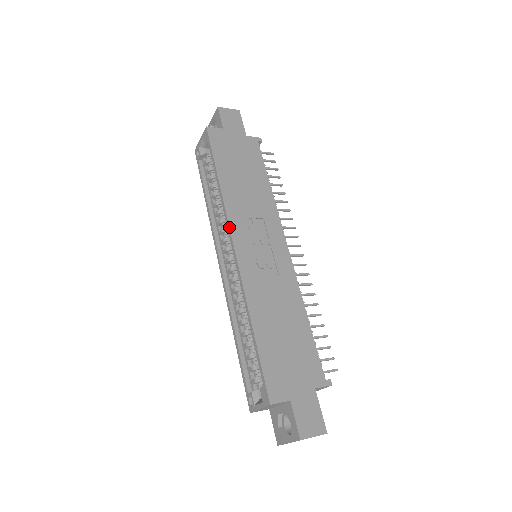
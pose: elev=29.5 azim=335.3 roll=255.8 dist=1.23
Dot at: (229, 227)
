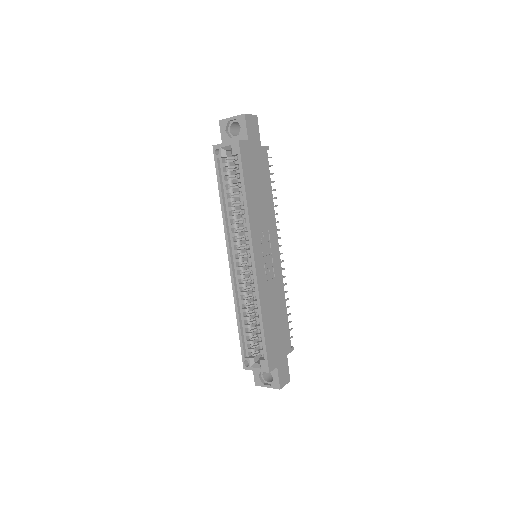
Dot at: (252, 243)
